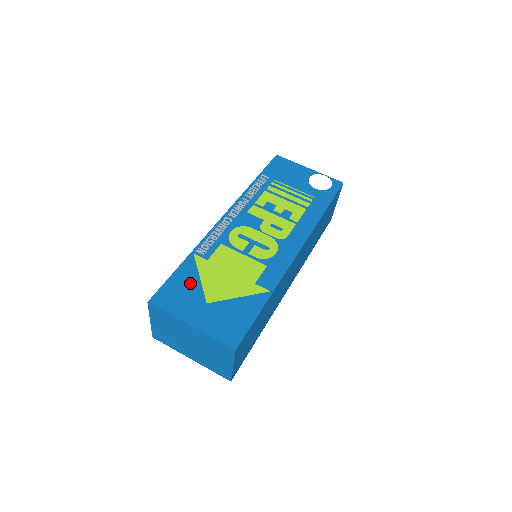
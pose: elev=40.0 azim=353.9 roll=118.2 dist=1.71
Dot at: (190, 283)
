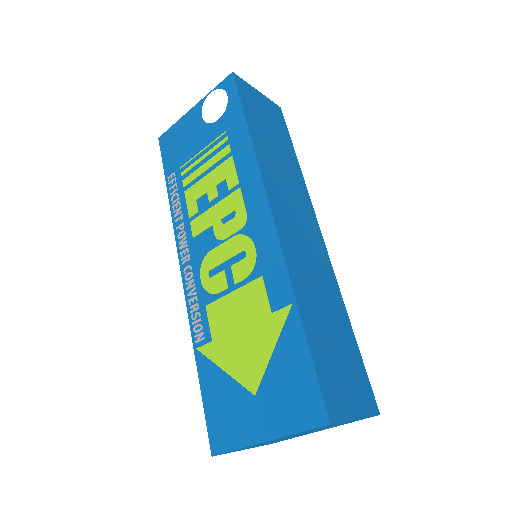
Dot at: (222, 388)
